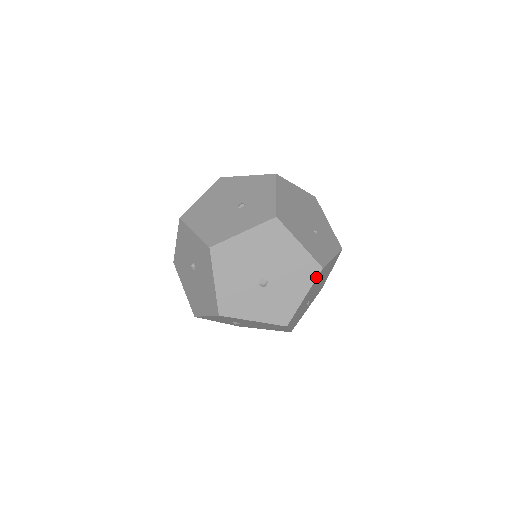
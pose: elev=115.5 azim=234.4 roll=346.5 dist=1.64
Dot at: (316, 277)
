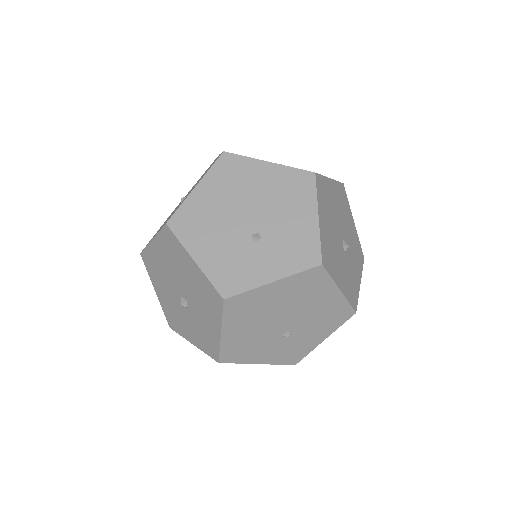
Dot at: (222, 310)
